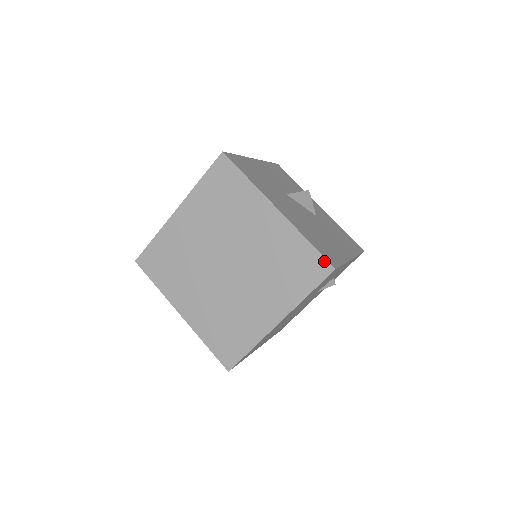
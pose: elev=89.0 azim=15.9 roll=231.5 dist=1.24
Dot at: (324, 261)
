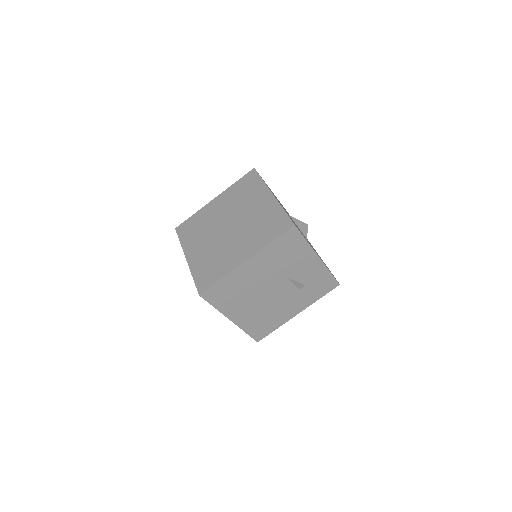
Dot at: (289, 220)
